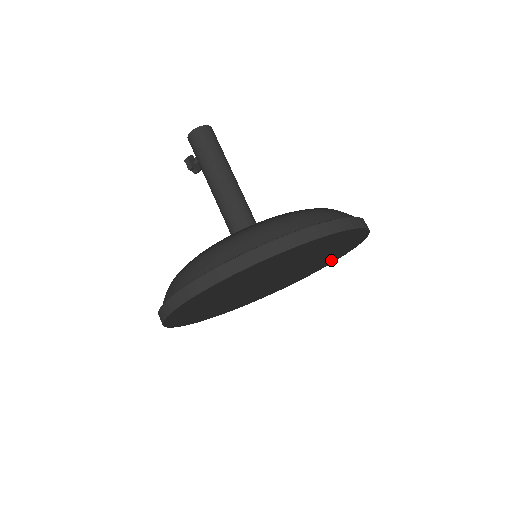
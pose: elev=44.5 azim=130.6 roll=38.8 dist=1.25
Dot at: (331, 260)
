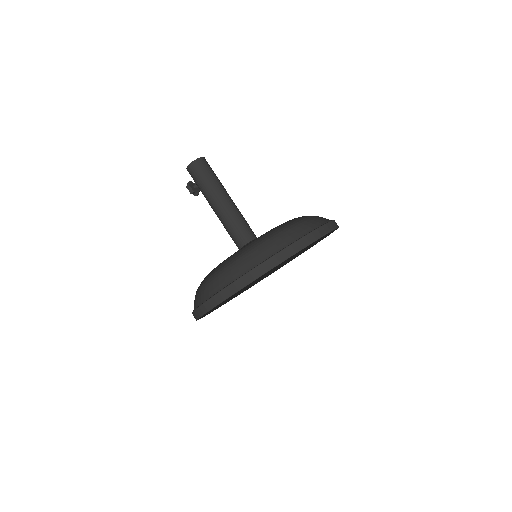
Dot at: occluded
